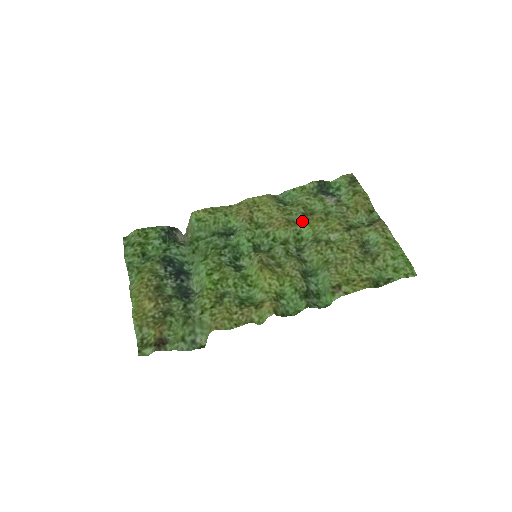
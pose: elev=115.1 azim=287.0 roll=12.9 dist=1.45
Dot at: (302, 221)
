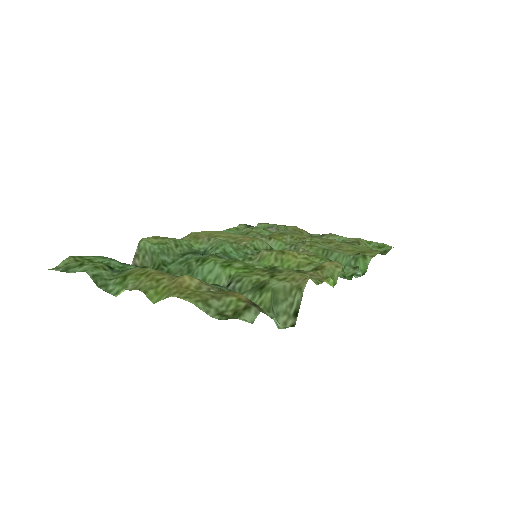
Dot at: (266, 239)
